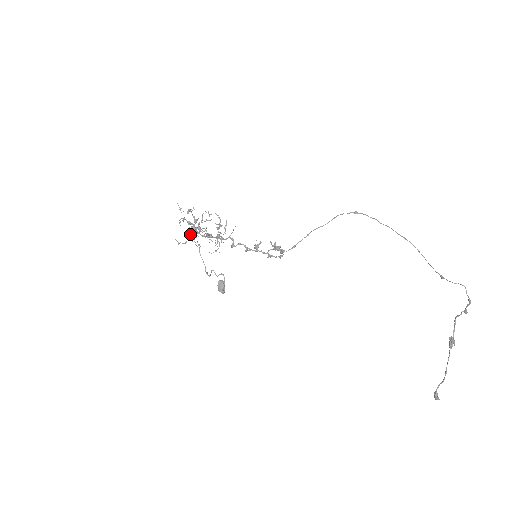
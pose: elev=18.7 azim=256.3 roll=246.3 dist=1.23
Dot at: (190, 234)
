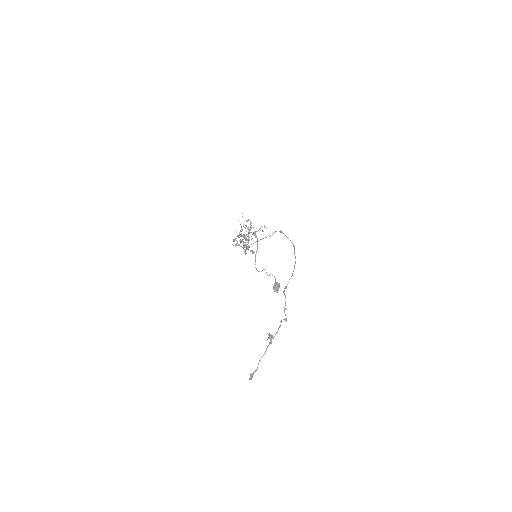
Dot at: (247, 236)
